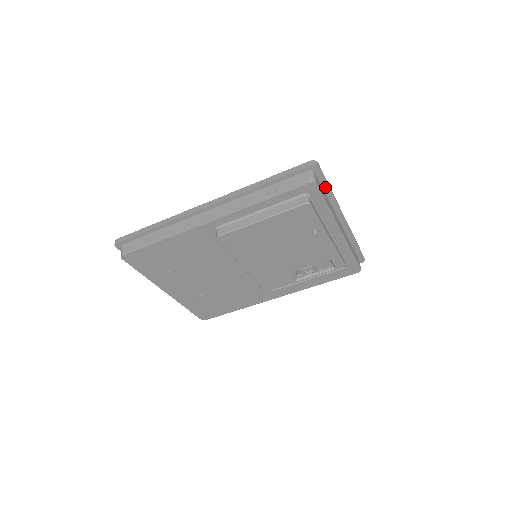
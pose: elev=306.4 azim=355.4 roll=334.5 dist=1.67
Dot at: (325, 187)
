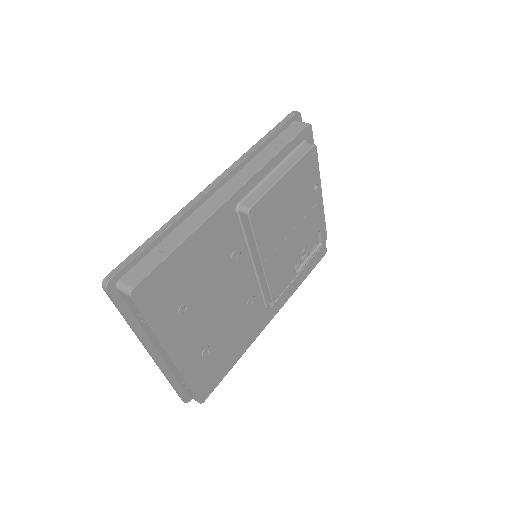
Dot at: occluded
